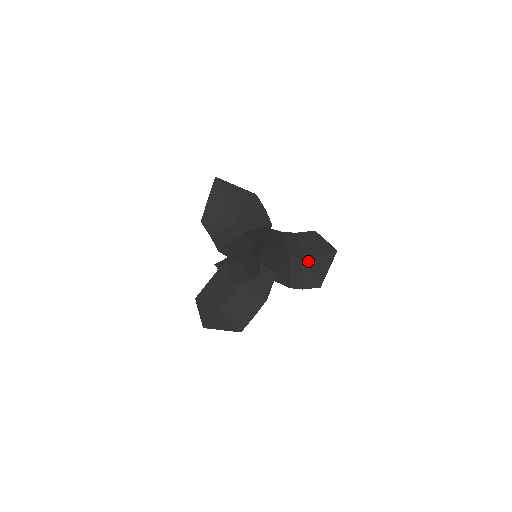
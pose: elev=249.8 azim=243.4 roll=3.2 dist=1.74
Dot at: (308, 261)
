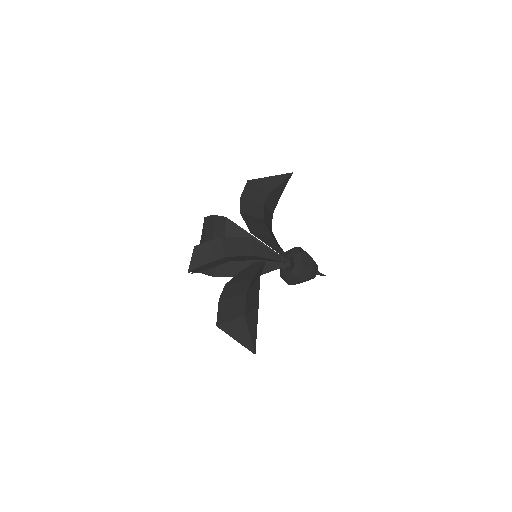
Dot at: (267, 200)
